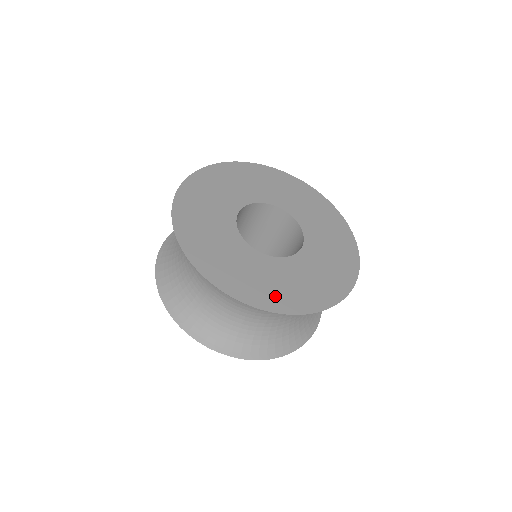
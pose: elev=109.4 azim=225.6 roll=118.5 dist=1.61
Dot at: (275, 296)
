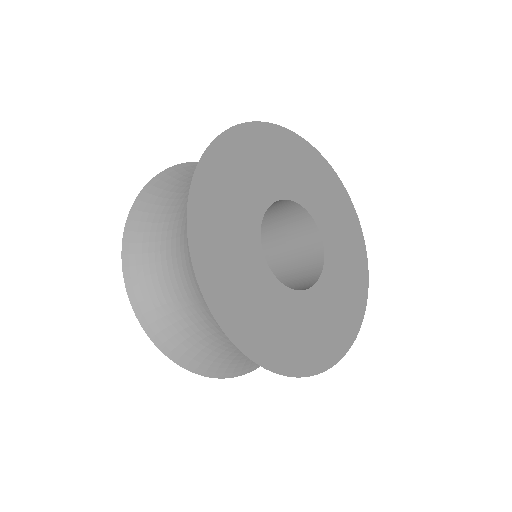
Dot at: (286, 350)
